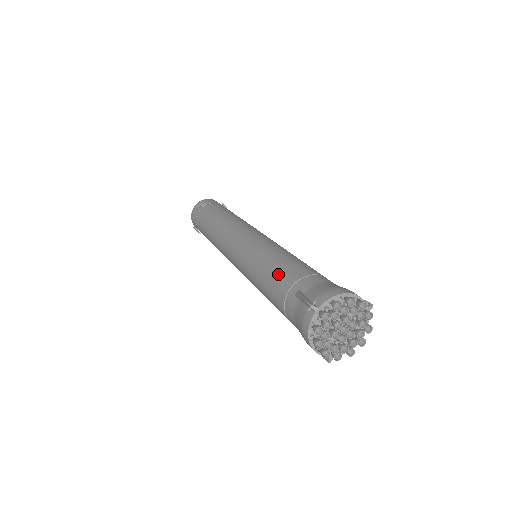
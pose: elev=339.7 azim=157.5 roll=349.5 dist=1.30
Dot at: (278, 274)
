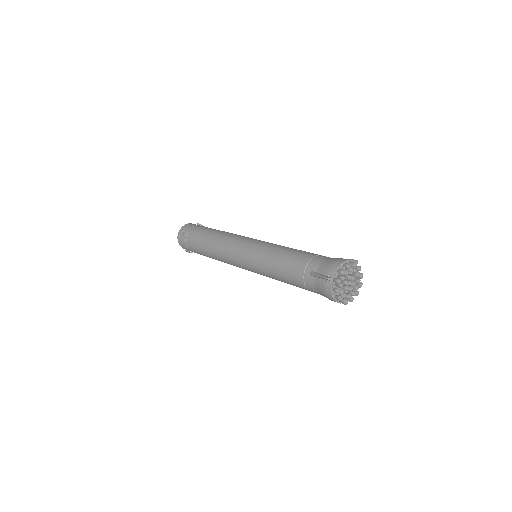
Dot at: (289, 265)
